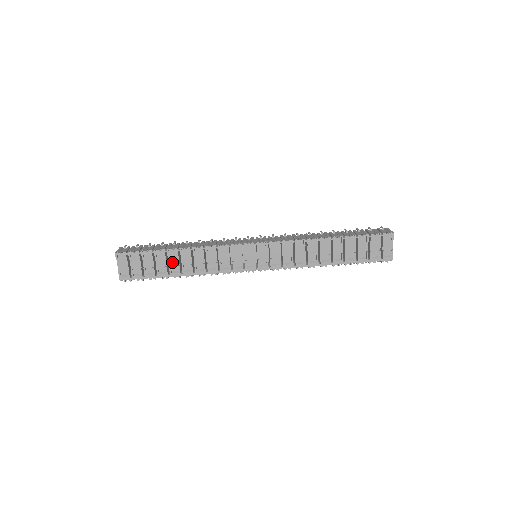
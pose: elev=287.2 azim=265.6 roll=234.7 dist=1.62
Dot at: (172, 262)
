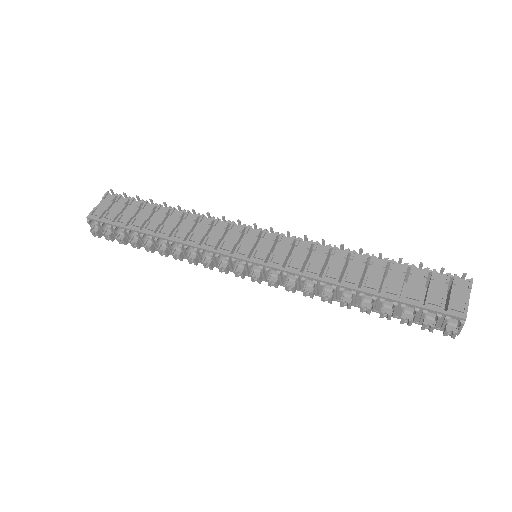
Dot at: (155, 219)
